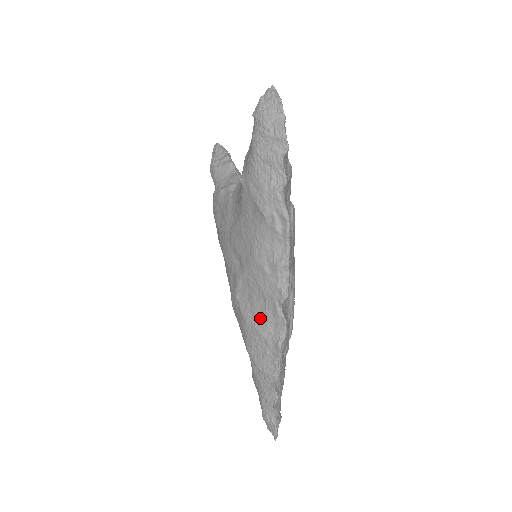
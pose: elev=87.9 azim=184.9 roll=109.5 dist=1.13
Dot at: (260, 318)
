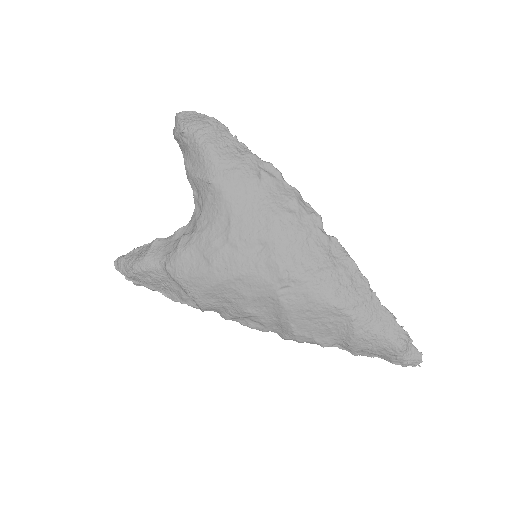
Dot at: (319, 259)
